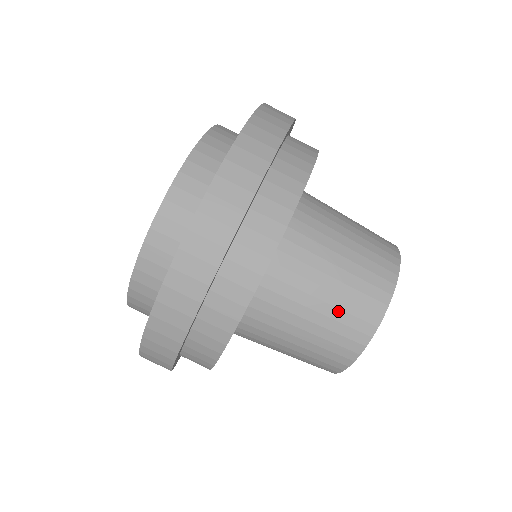
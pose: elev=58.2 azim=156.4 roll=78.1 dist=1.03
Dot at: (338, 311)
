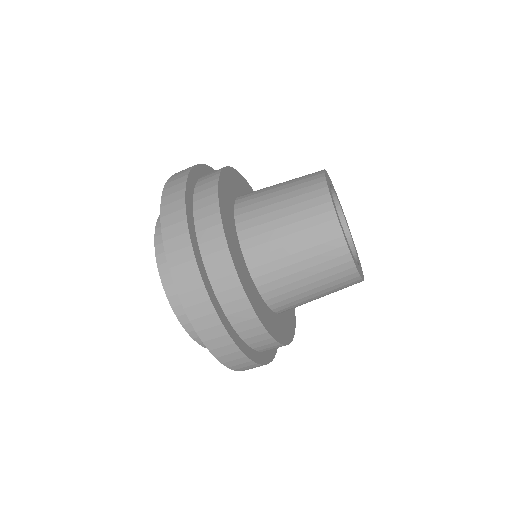
Dot at: (295, 198)
